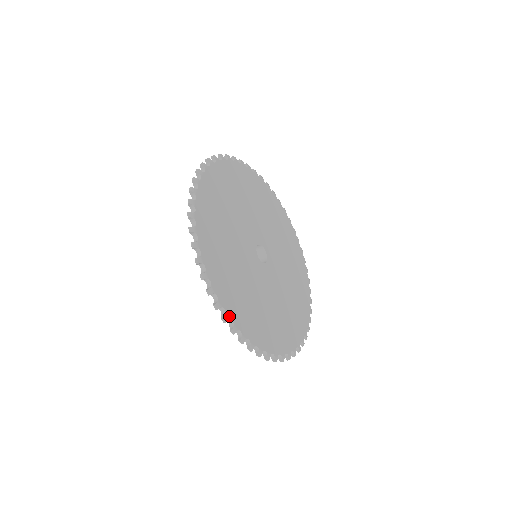
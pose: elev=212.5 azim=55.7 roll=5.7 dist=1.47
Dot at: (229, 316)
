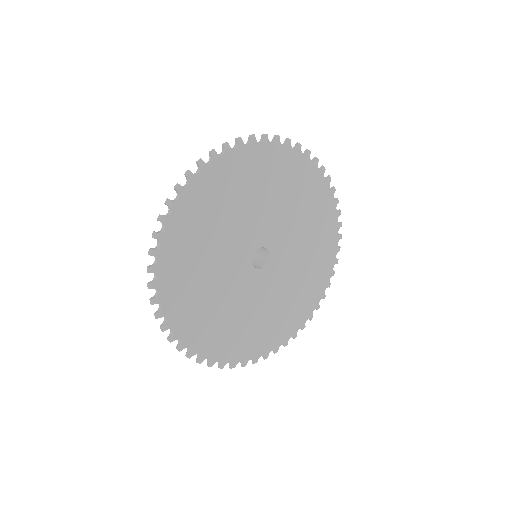
Dot at: (170, 326)
